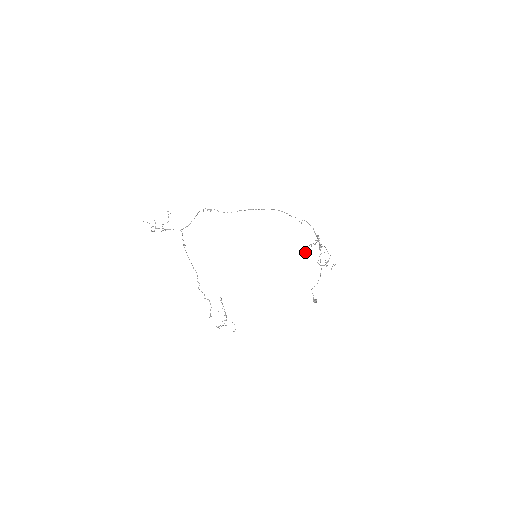
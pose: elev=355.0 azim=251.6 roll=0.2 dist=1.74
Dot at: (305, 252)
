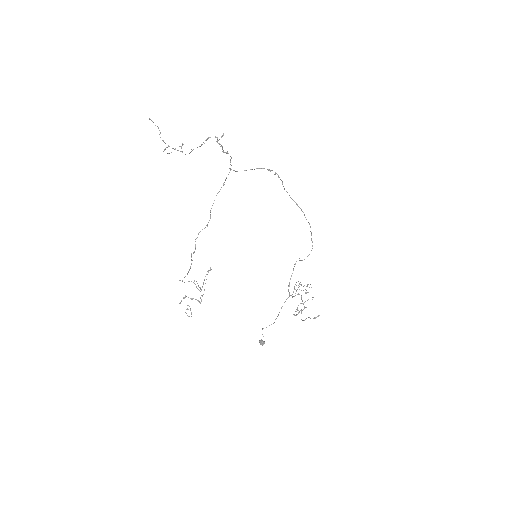
Dot at: (294, 287)
